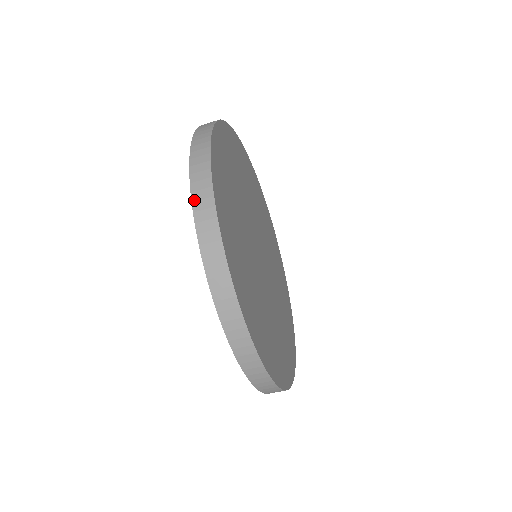
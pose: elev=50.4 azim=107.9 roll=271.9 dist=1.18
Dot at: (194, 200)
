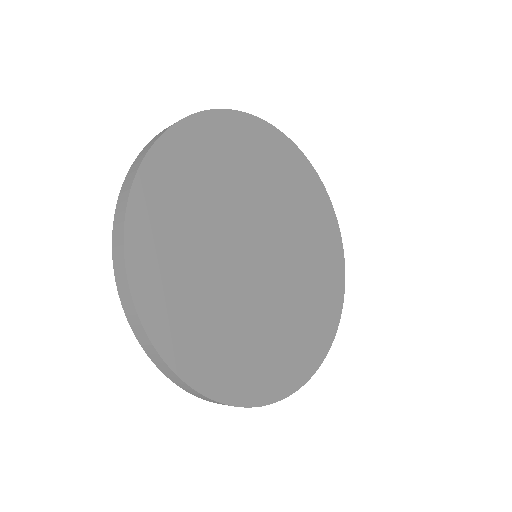
Dot at: (118, 202)
